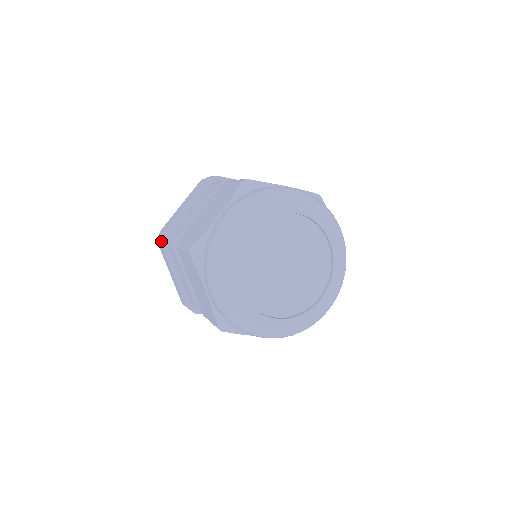
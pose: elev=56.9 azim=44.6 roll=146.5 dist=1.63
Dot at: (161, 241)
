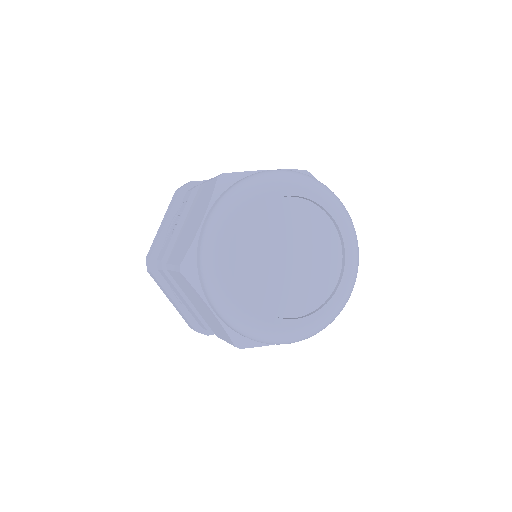
Dot at: (149, 268)
